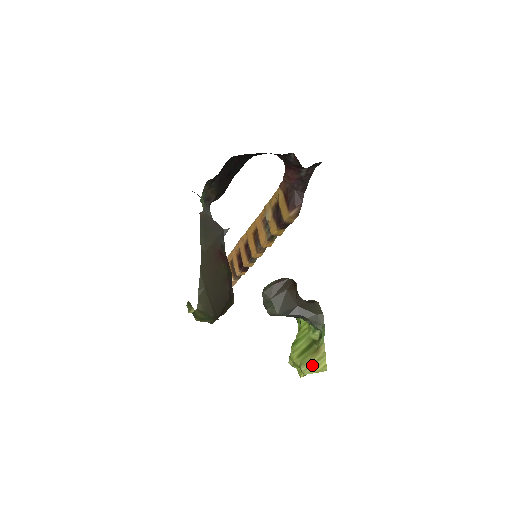
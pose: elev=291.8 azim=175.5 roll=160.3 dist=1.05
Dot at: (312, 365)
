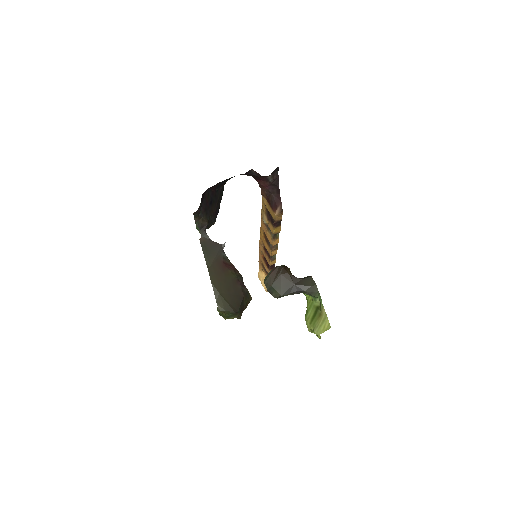
Dot at: (320, 327)
